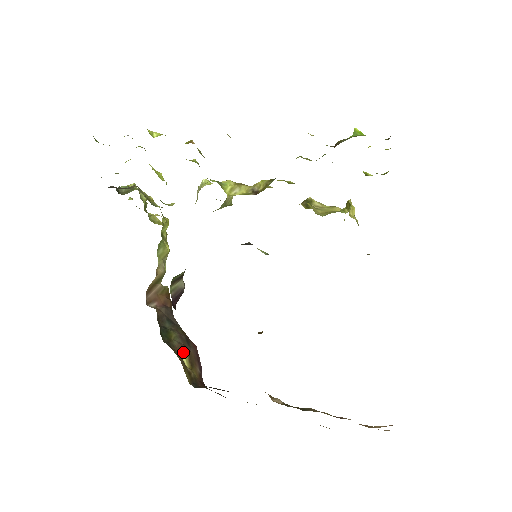
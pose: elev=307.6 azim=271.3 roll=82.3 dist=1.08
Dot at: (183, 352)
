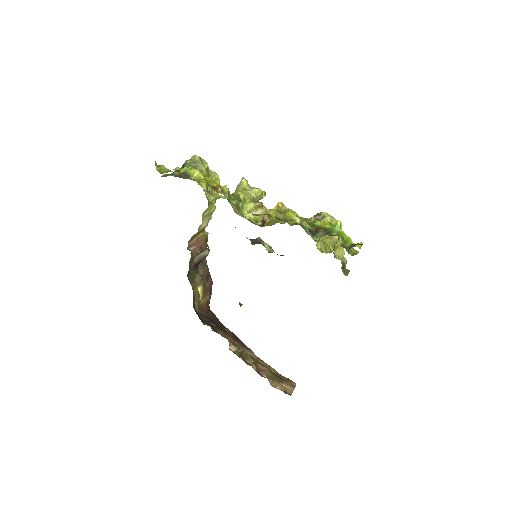
Dot at: (200, 287)
